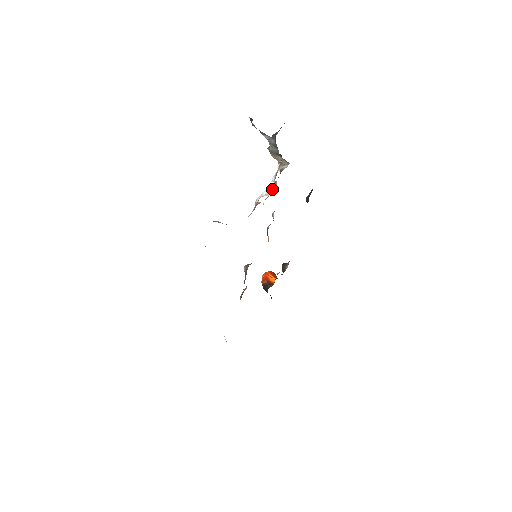
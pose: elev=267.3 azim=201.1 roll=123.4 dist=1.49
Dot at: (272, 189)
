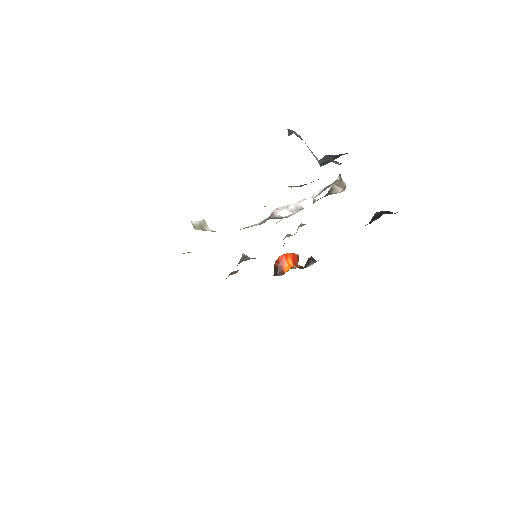
Dot at: (302, 209)
